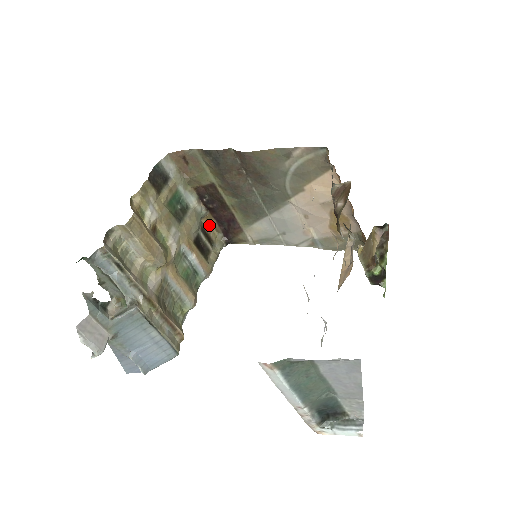
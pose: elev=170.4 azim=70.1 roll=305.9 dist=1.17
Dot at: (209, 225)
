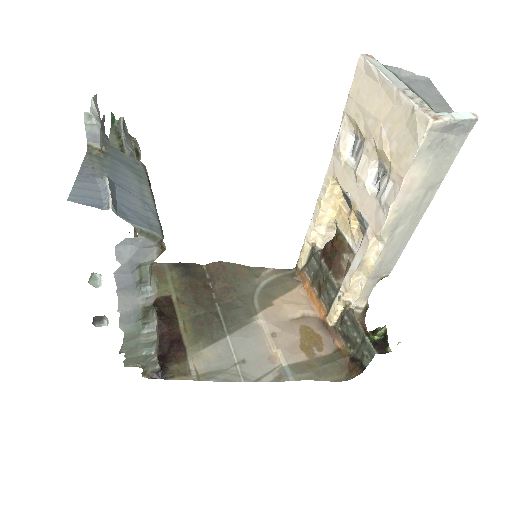
Dot at: occluded
